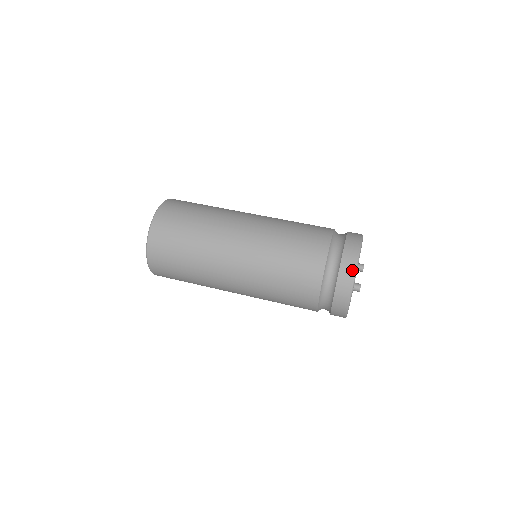
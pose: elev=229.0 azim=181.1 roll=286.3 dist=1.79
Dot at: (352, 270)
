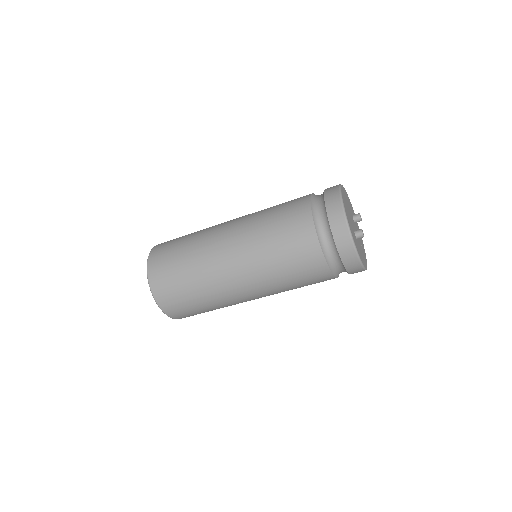
Dot at: (340, 215)
